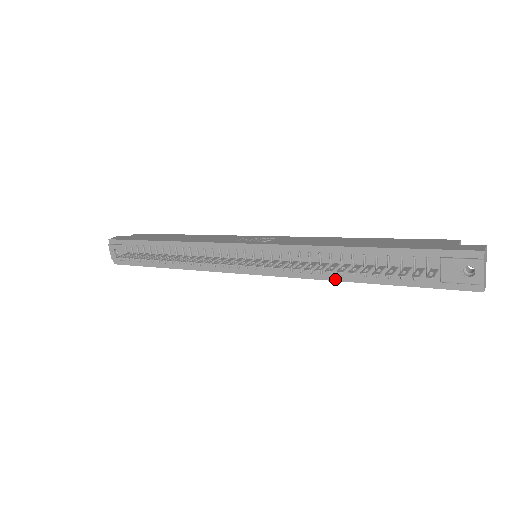
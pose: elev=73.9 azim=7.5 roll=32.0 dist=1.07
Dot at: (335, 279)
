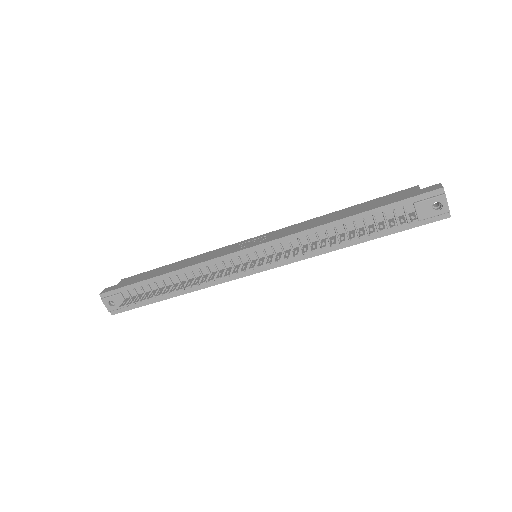
Dot at: (335, 249)
